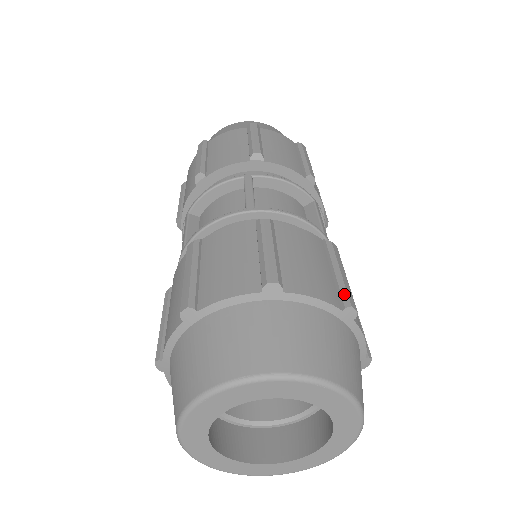
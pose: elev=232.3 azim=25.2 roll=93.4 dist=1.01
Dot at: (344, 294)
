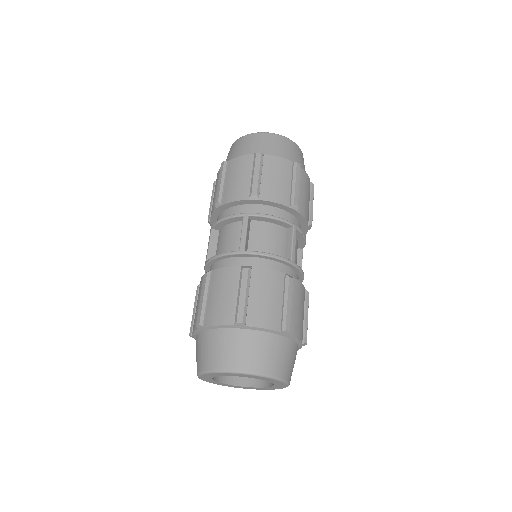
Dot at: (284, 321)
